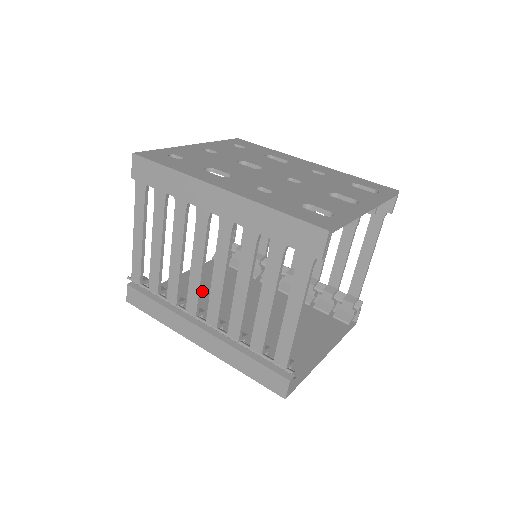
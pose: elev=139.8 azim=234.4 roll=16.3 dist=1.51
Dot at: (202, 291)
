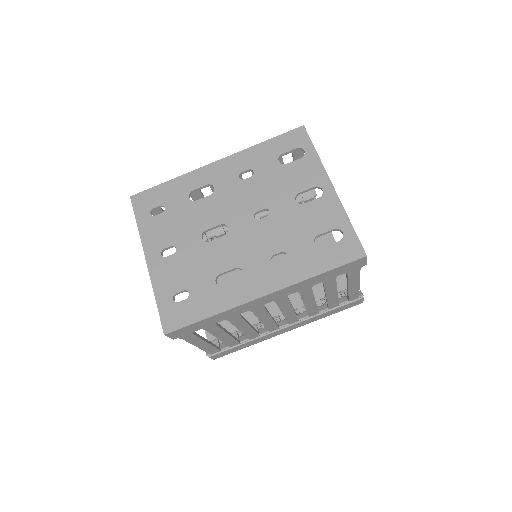
Dot at: occluded
